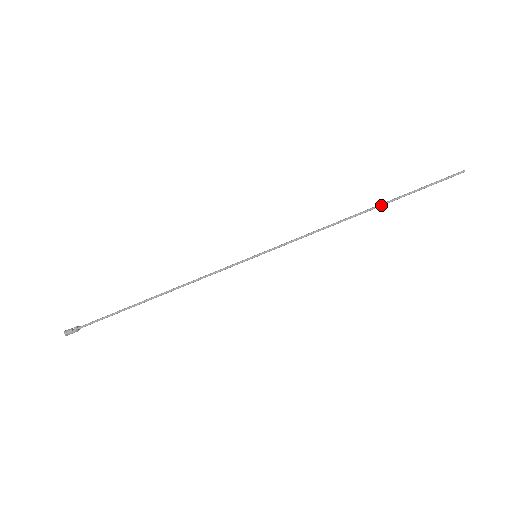
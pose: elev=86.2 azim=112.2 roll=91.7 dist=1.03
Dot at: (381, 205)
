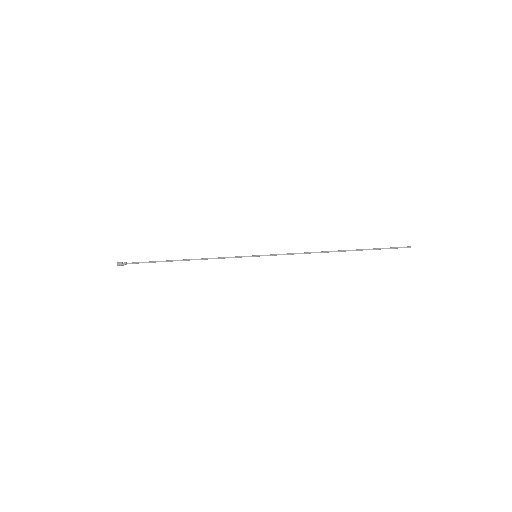
Dot at: occluded
